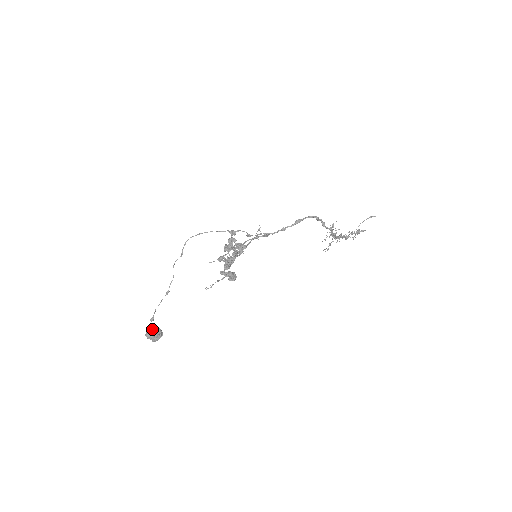
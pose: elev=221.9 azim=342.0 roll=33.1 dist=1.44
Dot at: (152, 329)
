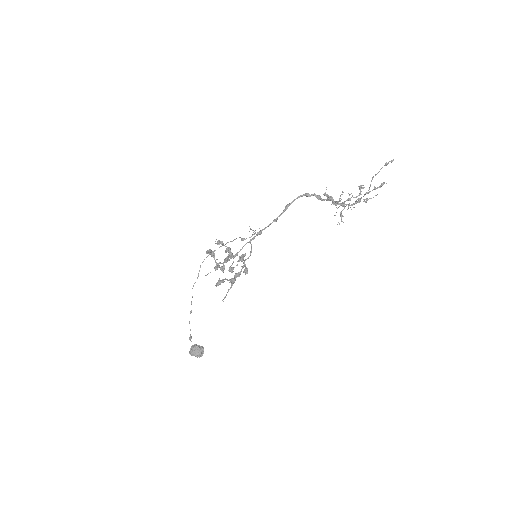
Dot at: (192, 346)
